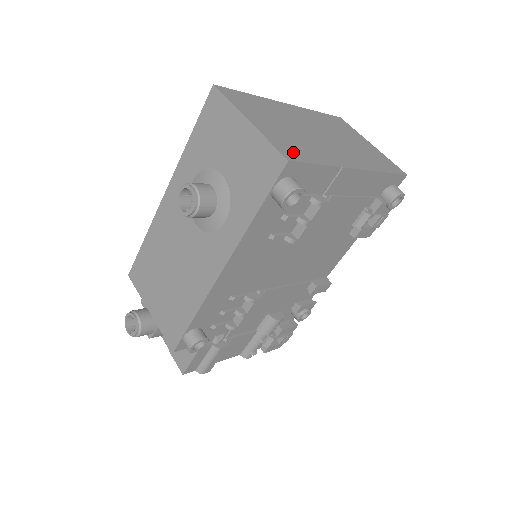
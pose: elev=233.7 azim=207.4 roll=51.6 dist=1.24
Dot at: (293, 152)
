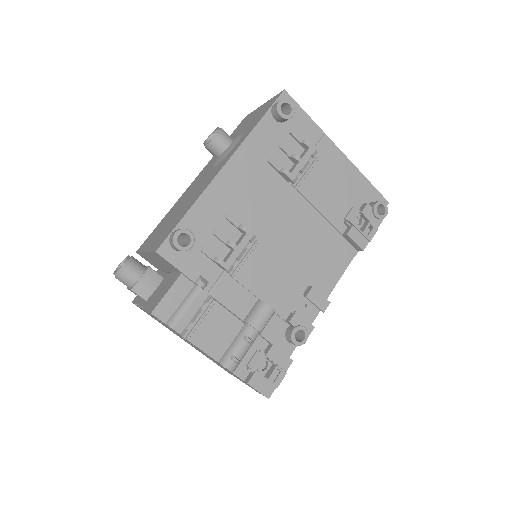
Dot at: occluded
